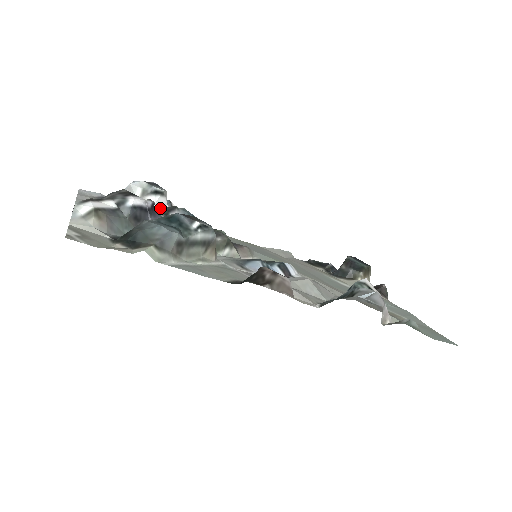
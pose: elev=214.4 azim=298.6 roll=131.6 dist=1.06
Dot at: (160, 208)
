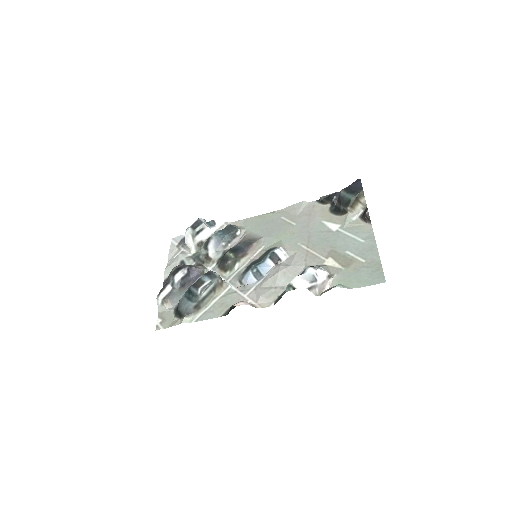
Dot at: (207, 236)
